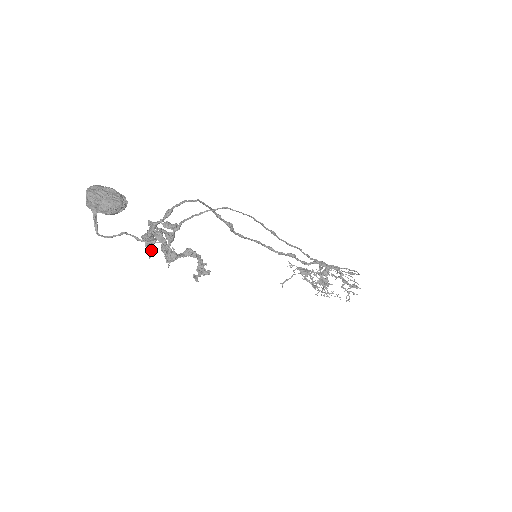
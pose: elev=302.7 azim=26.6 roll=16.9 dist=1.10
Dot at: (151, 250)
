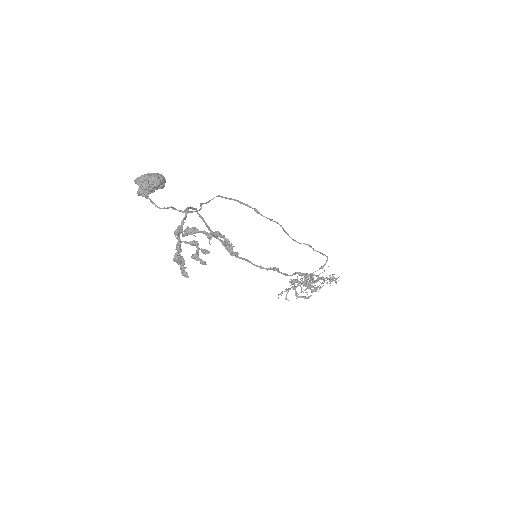
Dot at: (186, 267)
